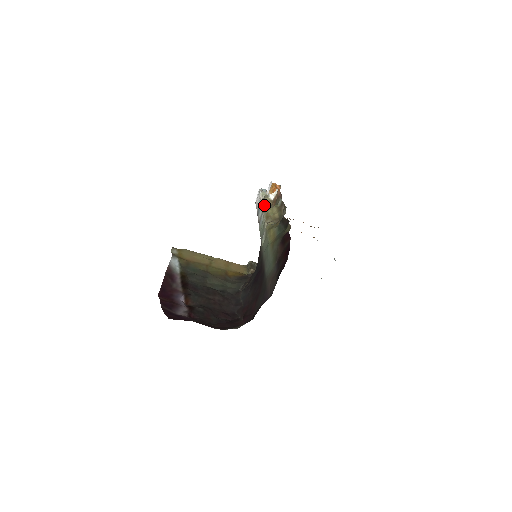
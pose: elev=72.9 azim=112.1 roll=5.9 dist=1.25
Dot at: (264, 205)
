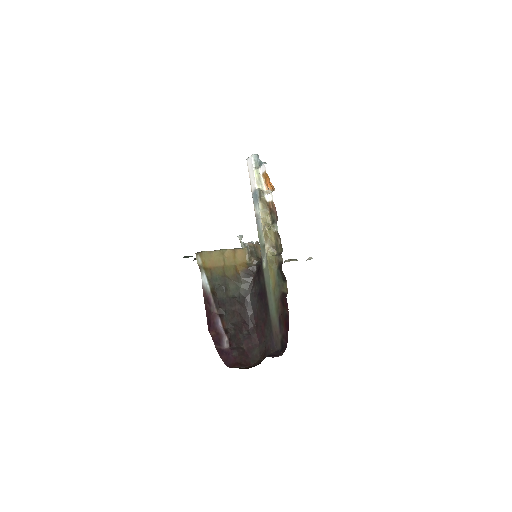
Dot at: (261, 206)
